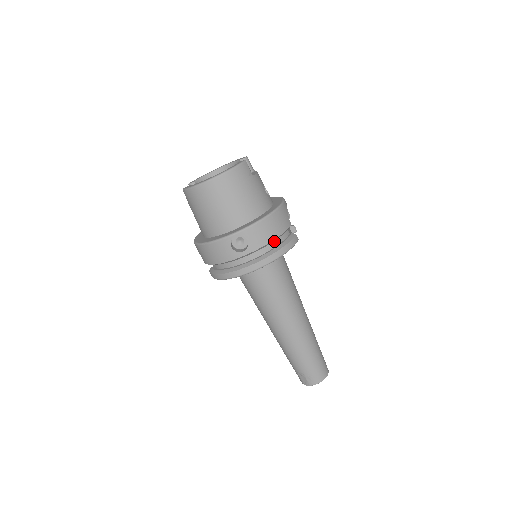
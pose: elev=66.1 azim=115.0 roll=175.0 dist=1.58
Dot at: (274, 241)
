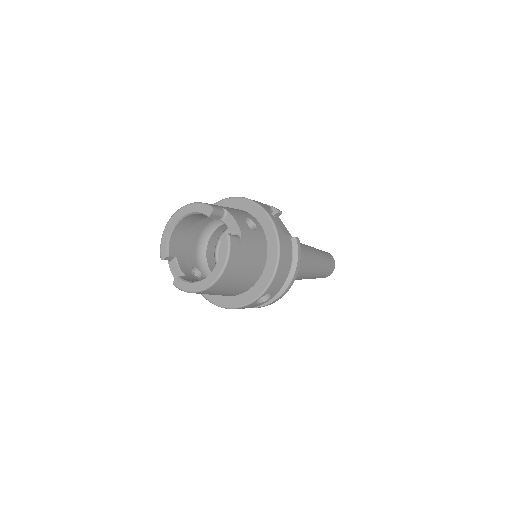
Dot at: occluded
